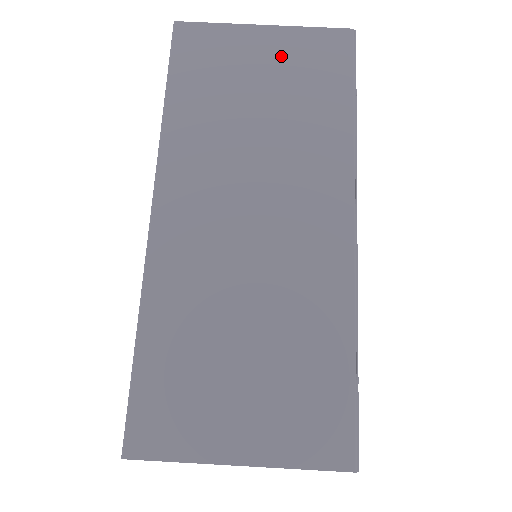
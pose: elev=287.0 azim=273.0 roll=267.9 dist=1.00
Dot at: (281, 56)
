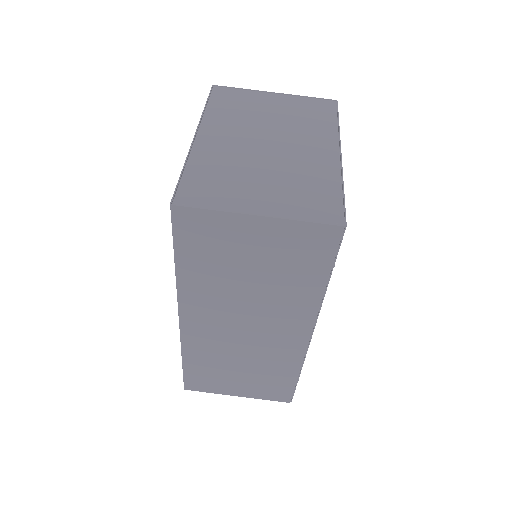
Dot at: (272, 243)
